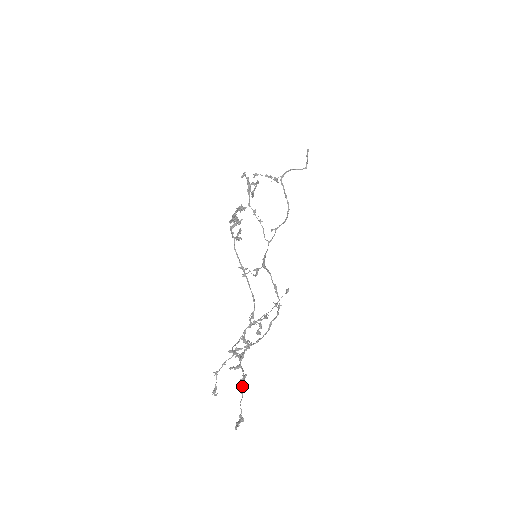
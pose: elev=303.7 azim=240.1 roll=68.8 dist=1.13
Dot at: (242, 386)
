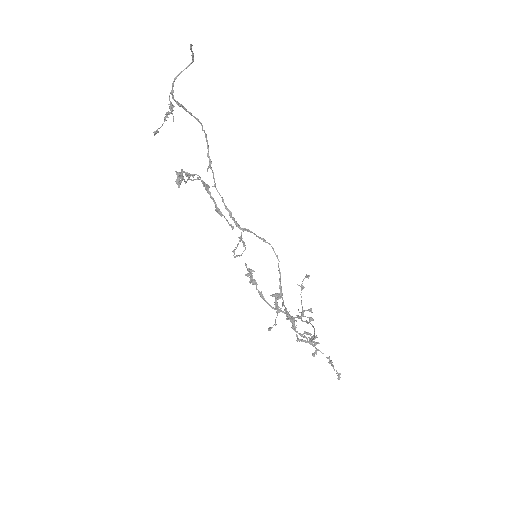
Dot at: (332, 365)
